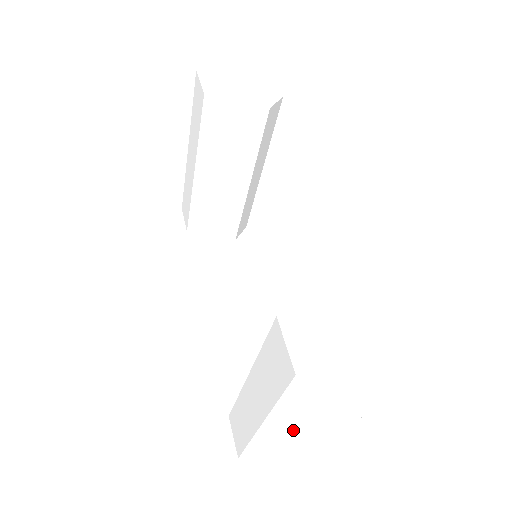
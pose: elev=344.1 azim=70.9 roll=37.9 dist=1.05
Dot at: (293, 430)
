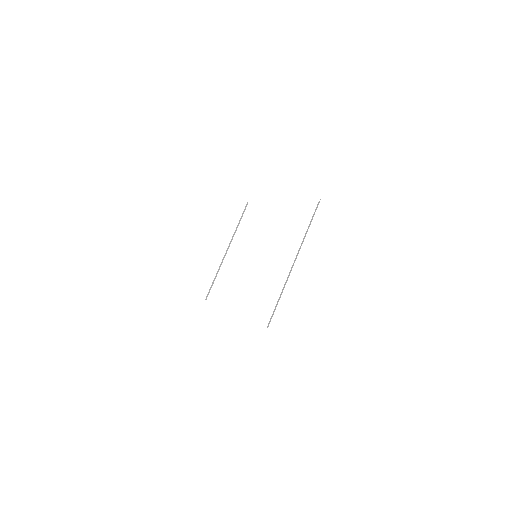
Dot at: (339, 254)
